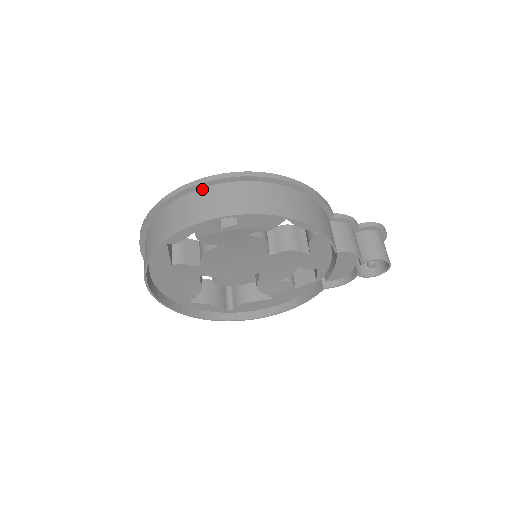
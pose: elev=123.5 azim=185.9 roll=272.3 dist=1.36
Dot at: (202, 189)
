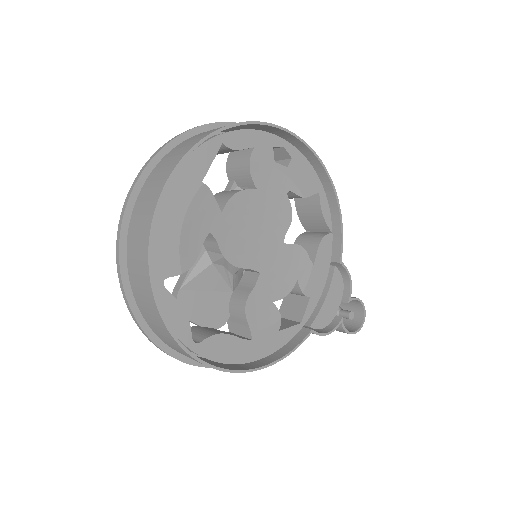
Dot at: occluded
